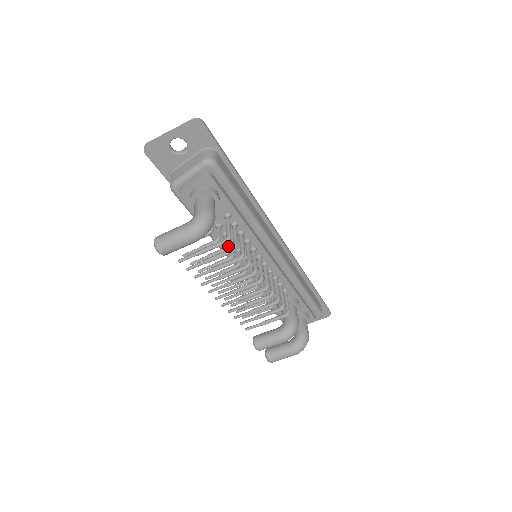
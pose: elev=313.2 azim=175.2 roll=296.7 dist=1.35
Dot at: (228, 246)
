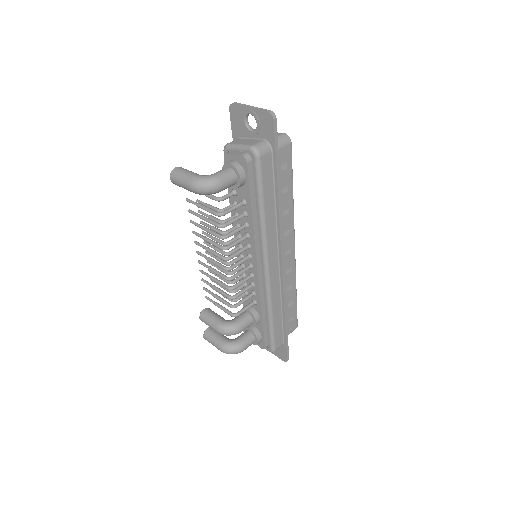
Dot at: occluded
